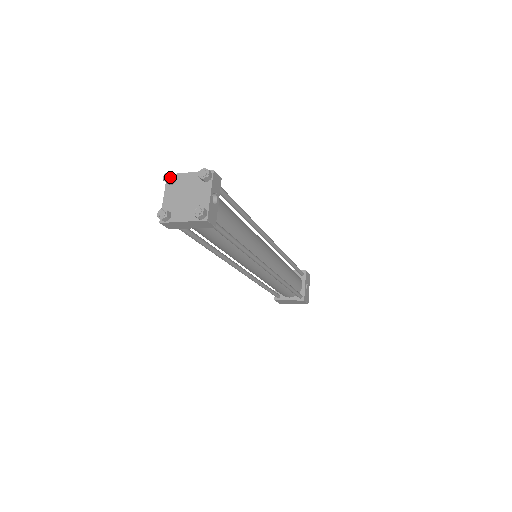
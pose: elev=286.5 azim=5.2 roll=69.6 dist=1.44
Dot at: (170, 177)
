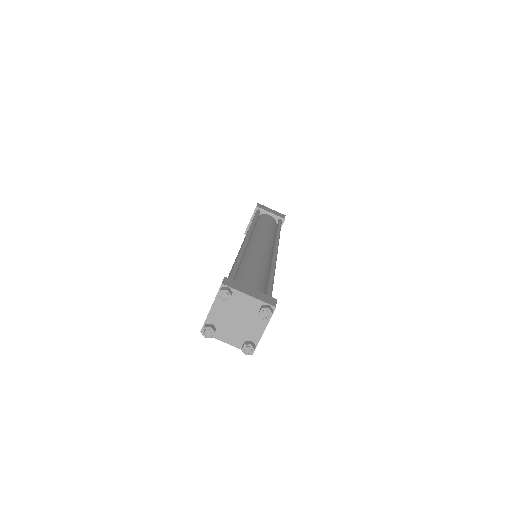
Dot at: (227, 299)
